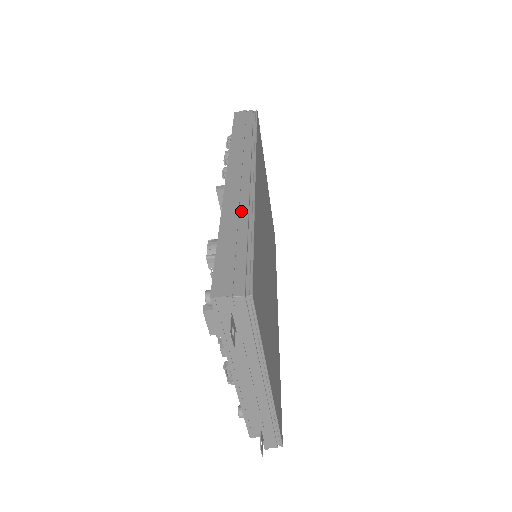
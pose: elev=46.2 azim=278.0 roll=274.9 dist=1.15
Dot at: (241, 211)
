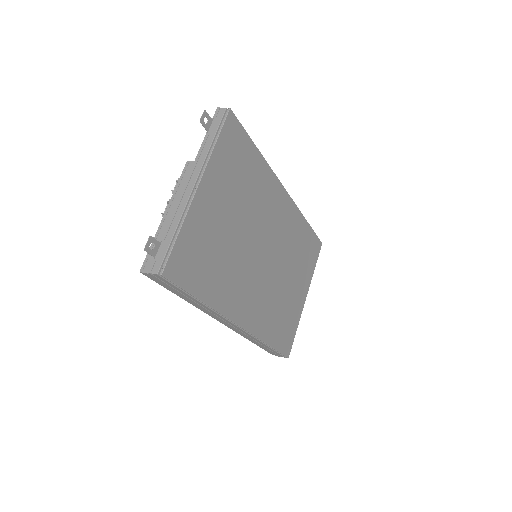
Dot at: (254, 339)
